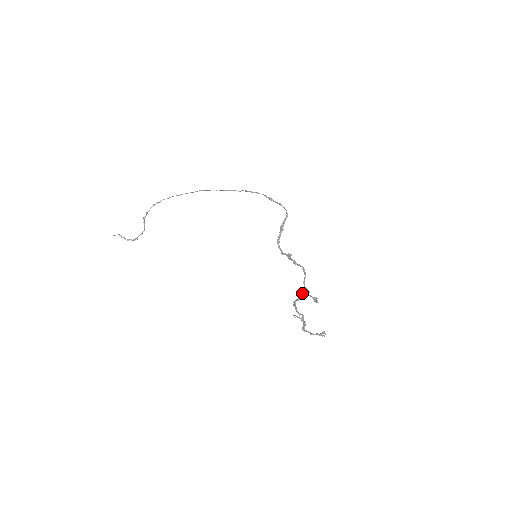
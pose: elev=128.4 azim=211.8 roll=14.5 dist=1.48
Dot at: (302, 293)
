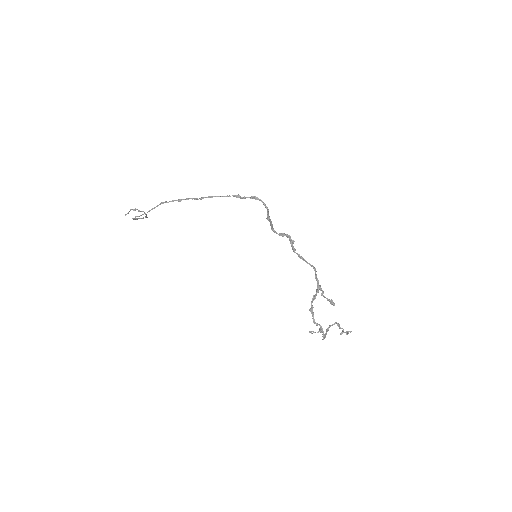
Dot at: (317, 291)
